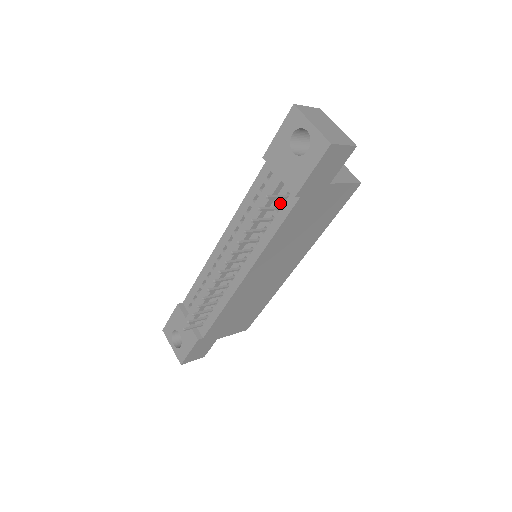
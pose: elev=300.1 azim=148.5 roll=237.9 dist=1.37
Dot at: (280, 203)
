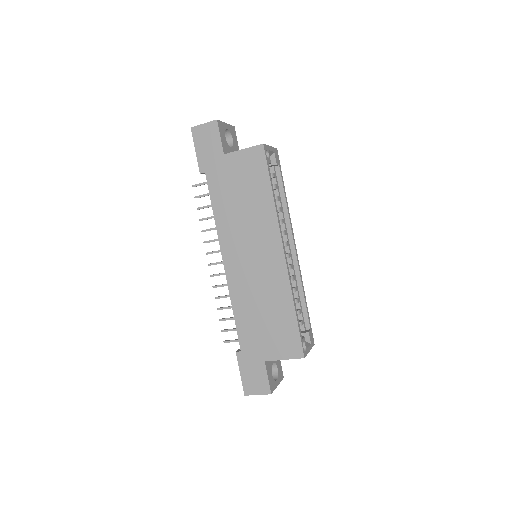
Dot at: occluded
